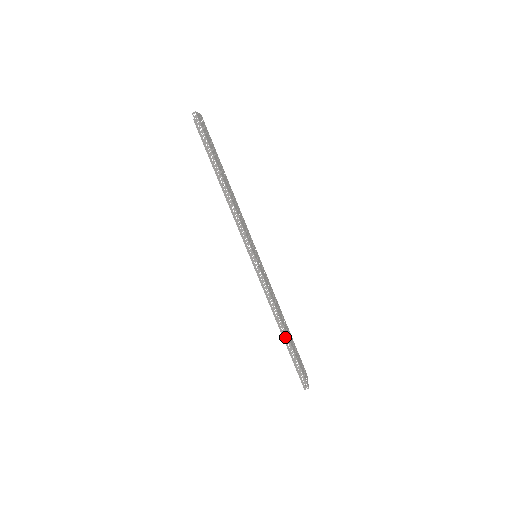
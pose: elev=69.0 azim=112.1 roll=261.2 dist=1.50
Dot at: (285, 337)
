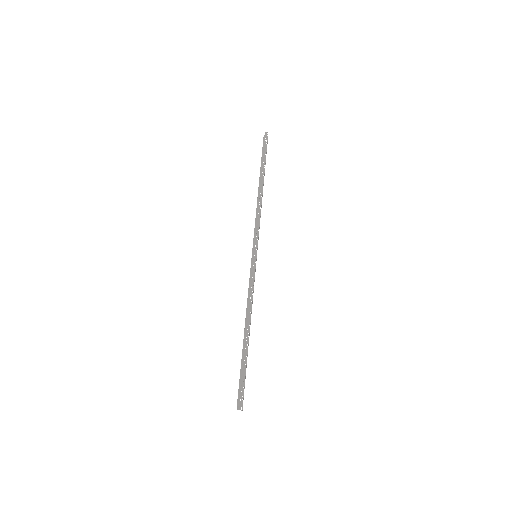
Dot at: (246, 335)
